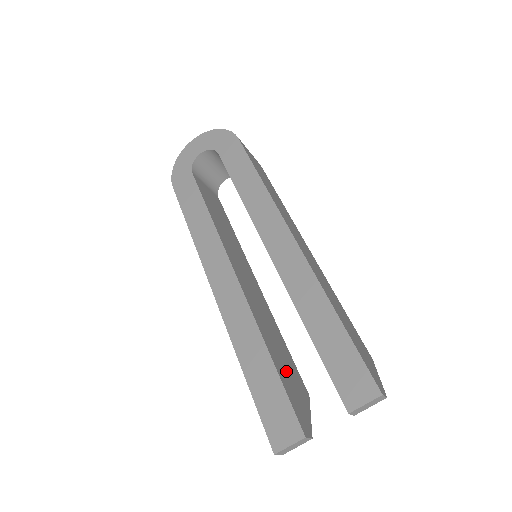
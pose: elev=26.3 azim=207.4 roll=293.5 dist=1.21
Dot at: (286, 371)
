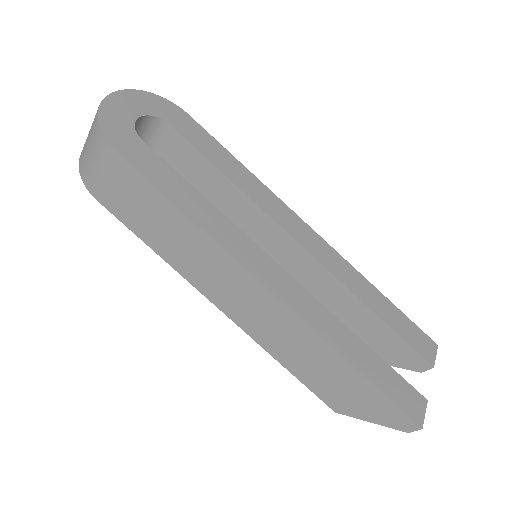
Dot at: occluded
